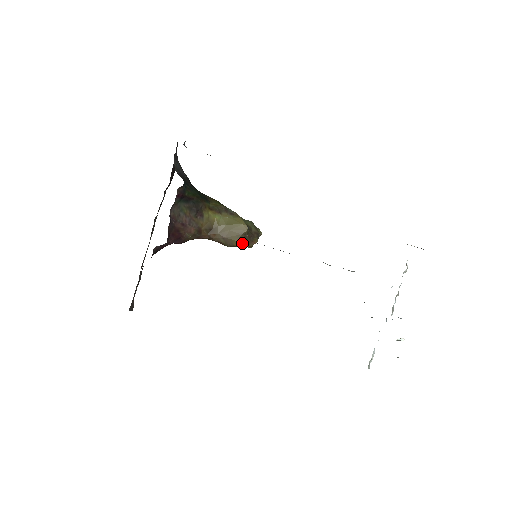
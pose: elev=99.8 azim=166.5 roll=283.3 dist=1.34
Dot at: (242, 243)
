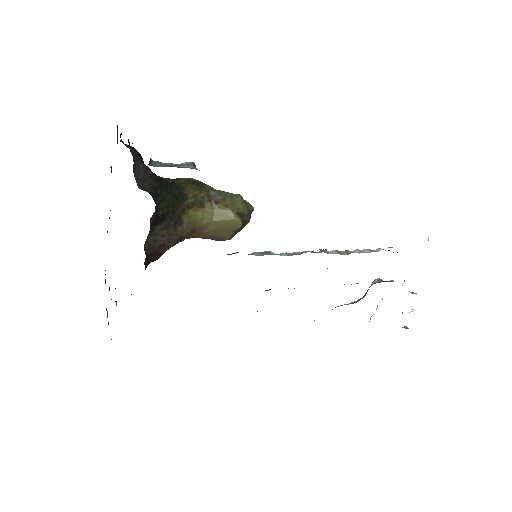
Dot at: (234, 235)
